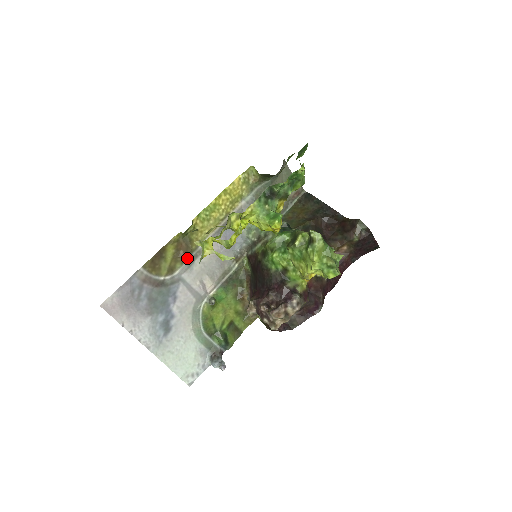
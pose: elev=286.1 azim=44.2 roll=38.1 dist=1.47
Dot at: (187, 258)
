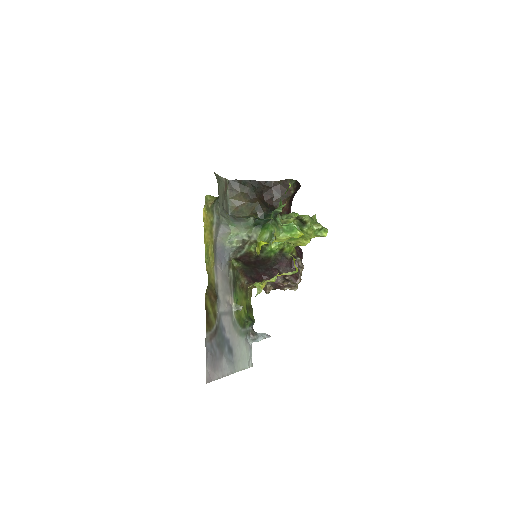
Dot at: (216, 298)
